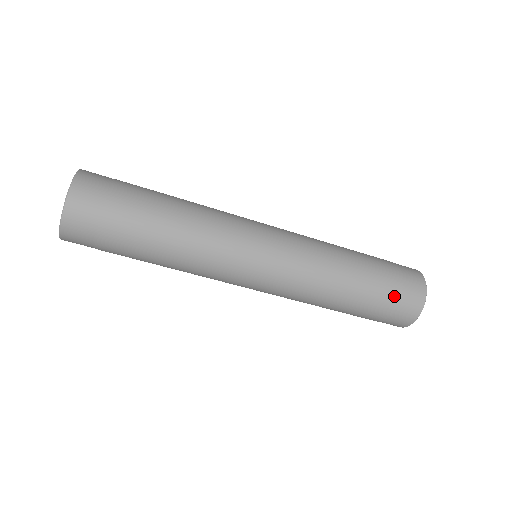
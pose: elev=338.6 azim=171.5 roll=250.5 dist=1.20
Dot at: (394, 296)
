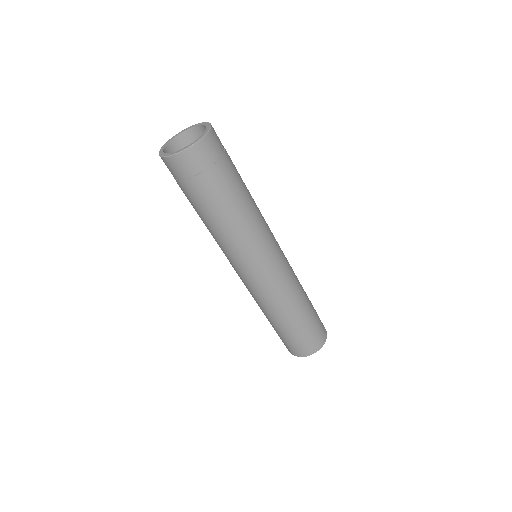
Dot at: (317, 326)
